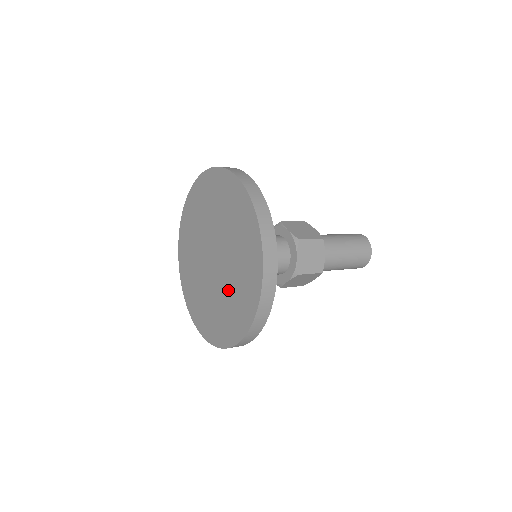
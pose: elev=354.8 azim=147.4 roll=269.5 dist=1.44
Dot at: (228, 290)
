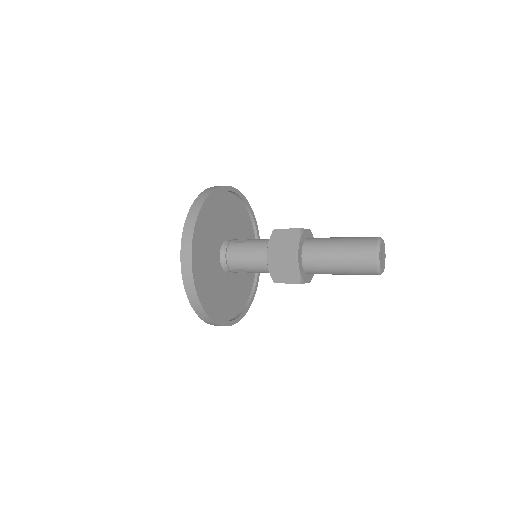
Dot at: occluded
